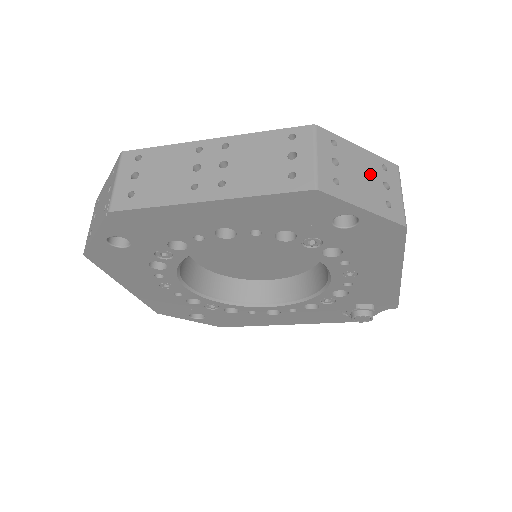
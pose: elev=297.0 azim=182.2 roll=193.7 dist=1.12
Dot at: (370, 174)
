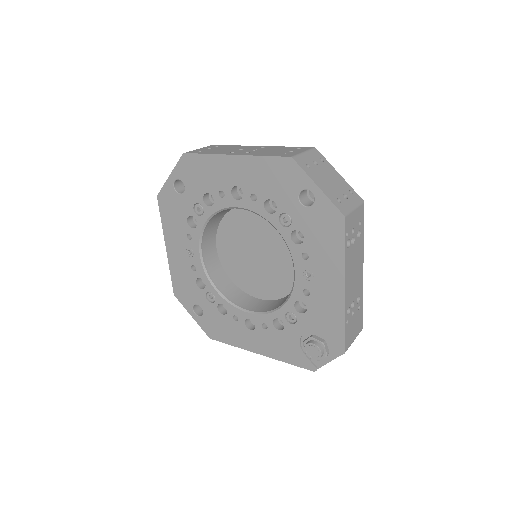
Dot at: (337, 184)
